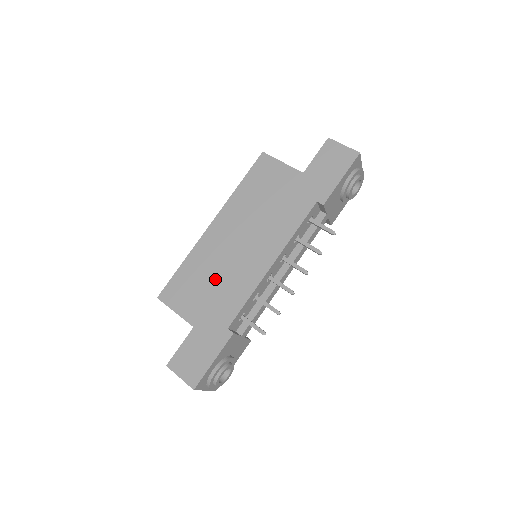
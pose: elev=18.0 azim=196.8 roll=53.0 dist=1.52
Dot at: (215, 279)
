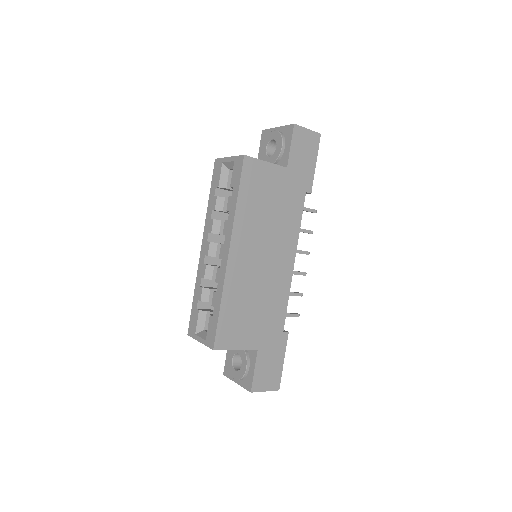
Dot at: (257, 301)
